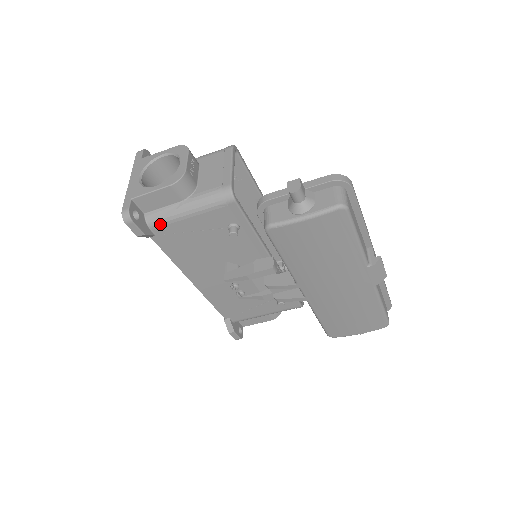
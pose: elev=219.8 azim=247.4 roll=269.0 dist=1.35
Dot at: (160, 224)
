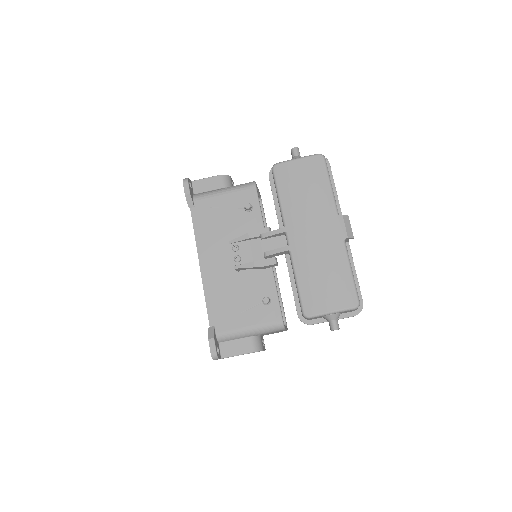
Dot at: (201, 198)
